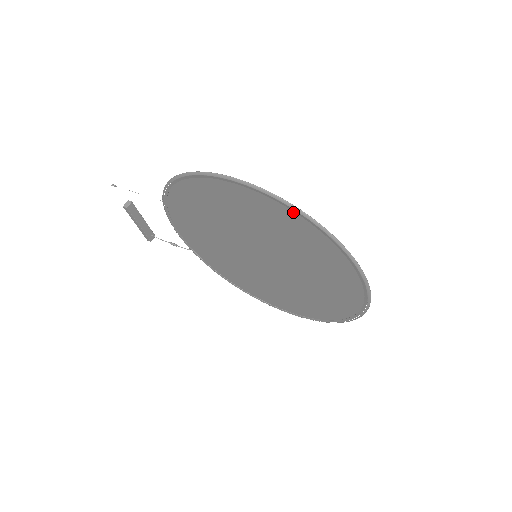
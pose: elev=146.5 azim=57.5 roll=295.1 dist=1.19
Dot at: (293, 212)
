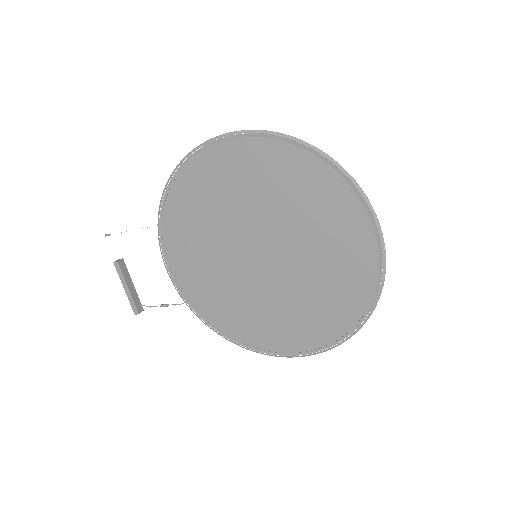
Dot at: (288, 145)
